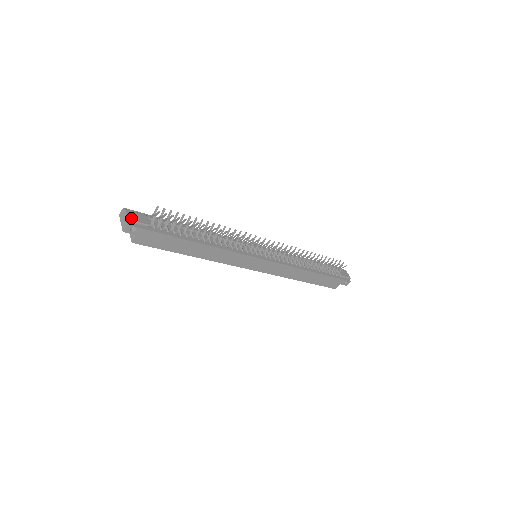
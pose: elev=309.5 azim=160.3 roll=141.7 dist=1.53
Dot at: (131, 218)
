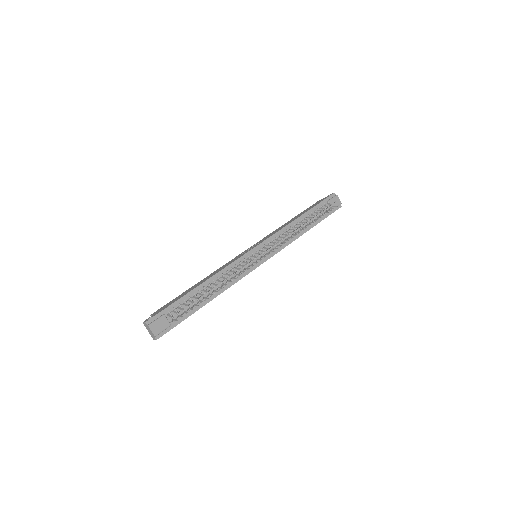
Dot at: (156, 332)
